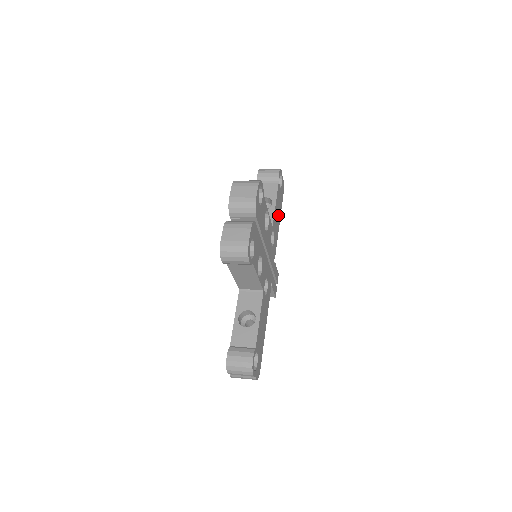
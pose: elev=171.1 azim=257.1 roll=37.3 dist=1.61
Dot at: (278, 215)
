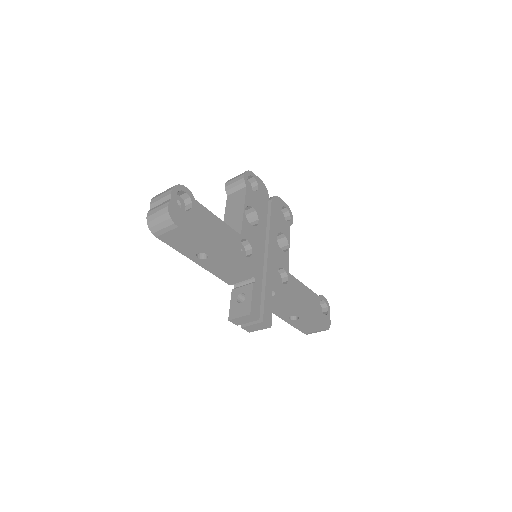
Dot at: (304, 304)
